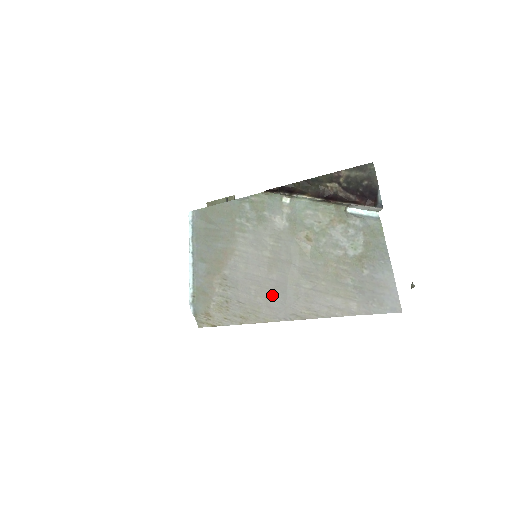
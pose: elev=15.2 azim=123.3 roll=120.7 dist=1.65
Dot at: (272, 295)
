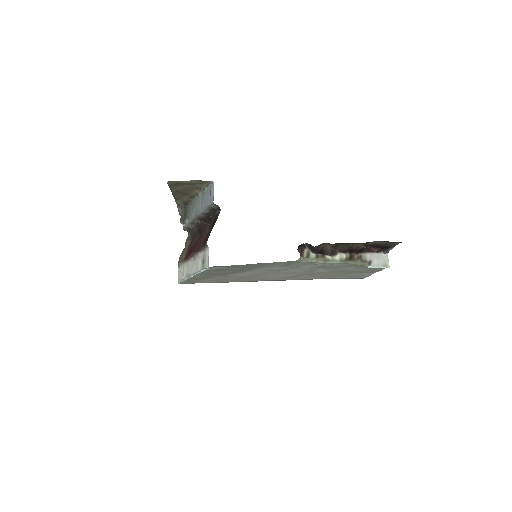
Dot at: (269, 278)
